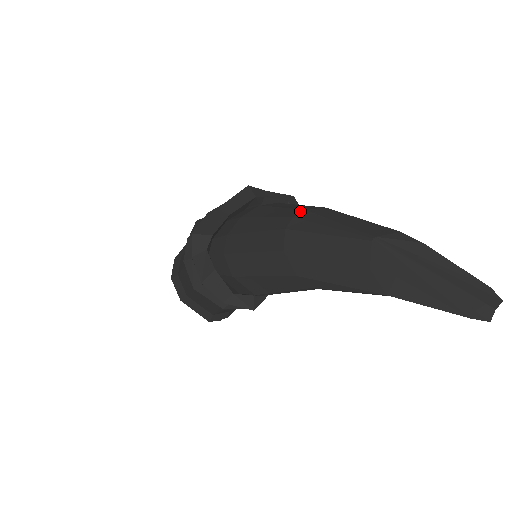
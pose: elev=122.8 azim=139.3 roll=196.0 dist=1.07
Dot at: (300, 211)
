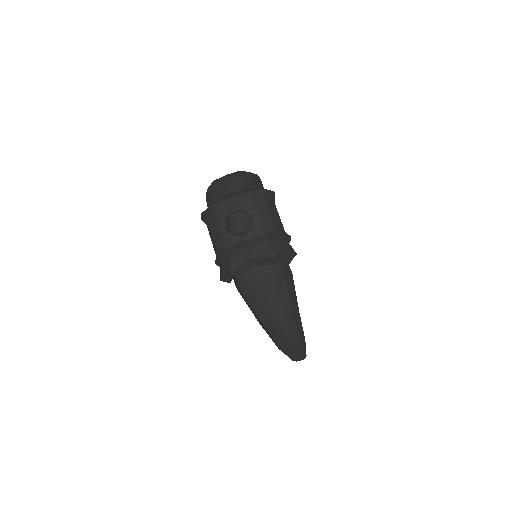
Dot at: (280, 312)
